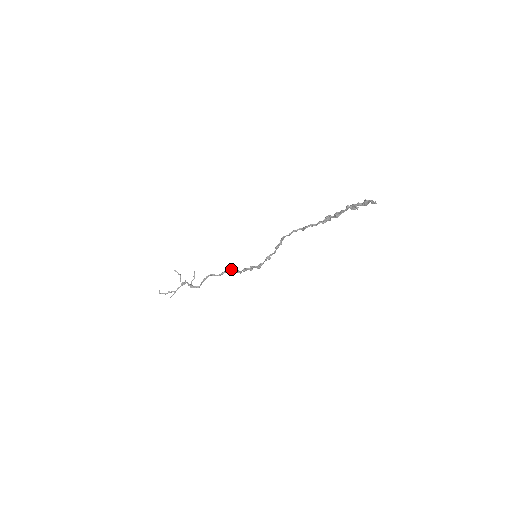
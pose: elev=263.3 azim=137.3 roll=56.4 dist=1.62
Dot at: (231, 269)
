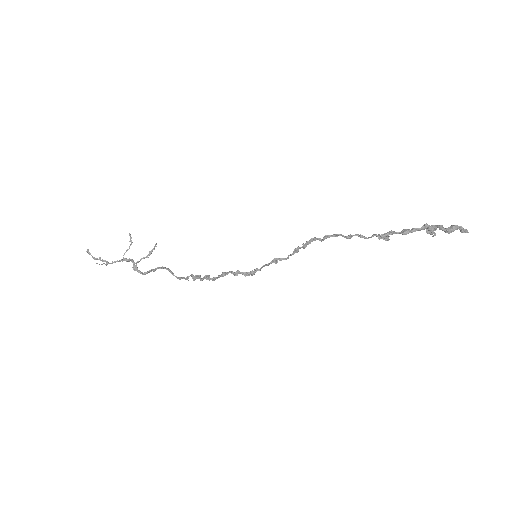
Dot at: (199, 275)
